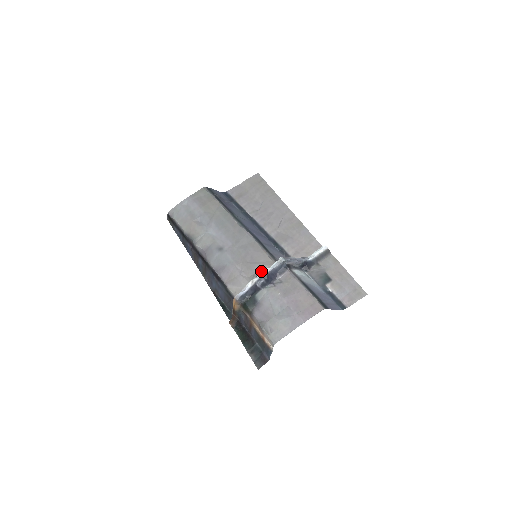
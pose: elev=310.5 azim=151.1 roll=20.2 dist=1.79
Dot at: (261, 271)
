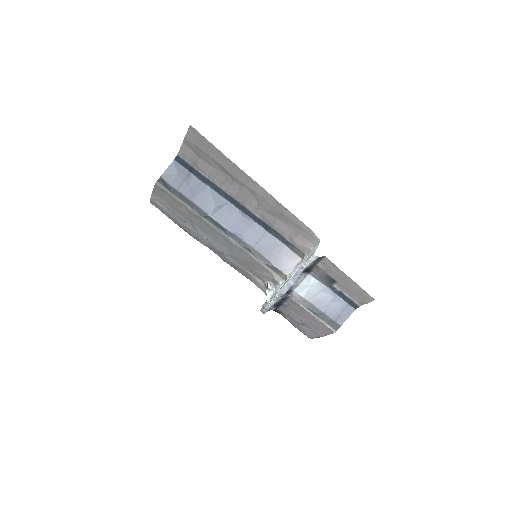
Dot at: (268, 280)
